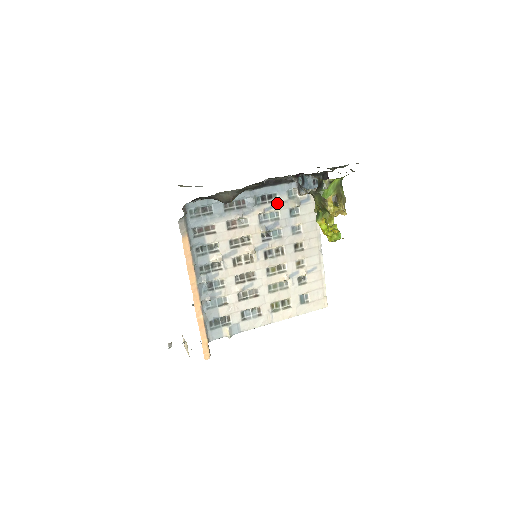
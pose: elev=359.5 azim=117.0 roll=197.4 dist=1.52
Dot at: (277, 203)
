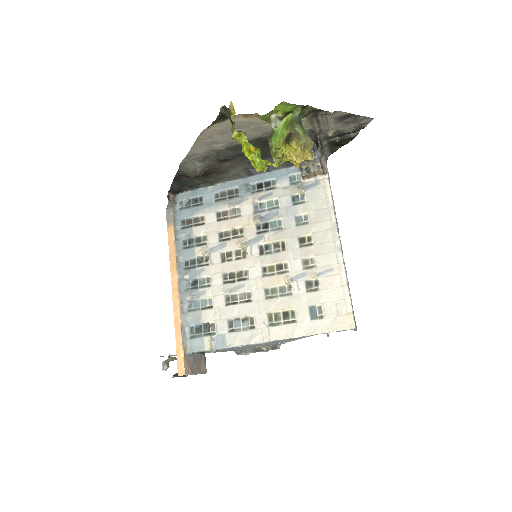
Dot at: (276, 190)
